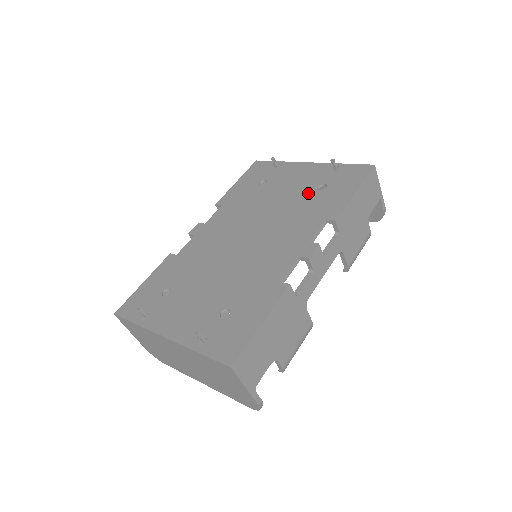
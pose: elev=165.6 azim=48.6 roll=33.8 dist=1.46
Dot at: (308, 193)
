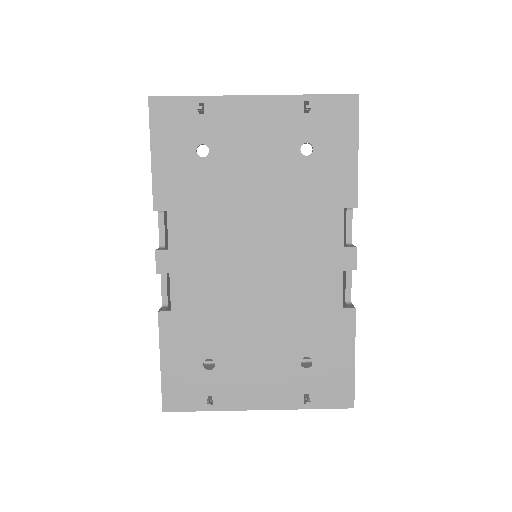
Dot at: (293, 165)
